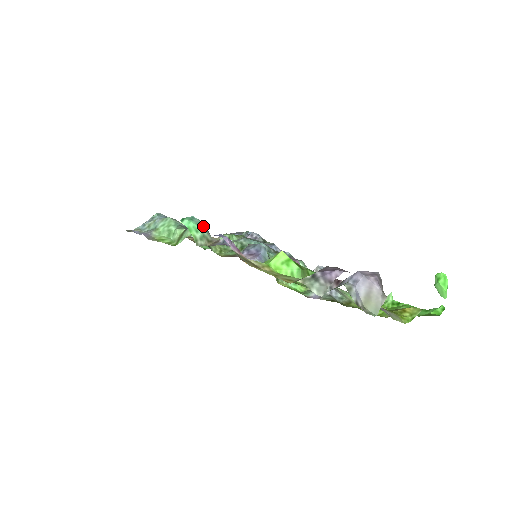
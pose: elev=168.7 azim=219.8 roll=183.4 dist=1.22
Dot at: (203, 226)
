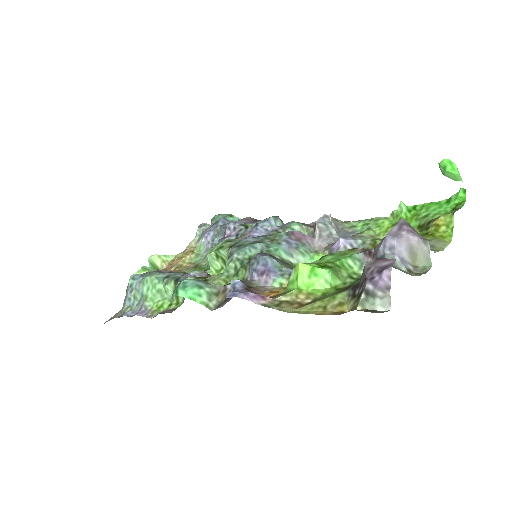
Dot at: (199, 283)
